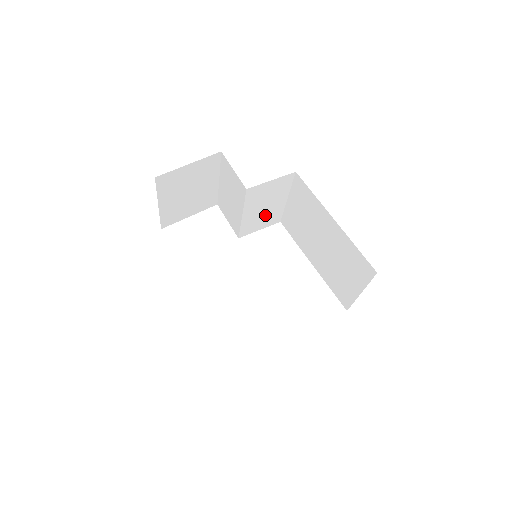
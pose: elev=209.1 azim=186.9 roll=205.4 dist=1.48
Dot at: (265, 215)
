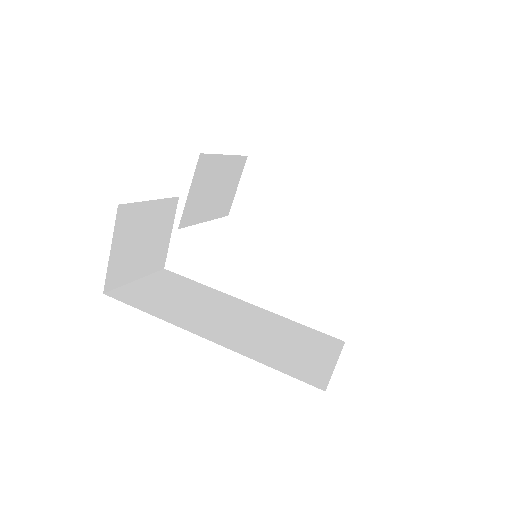
Dot at: (225, 184)
